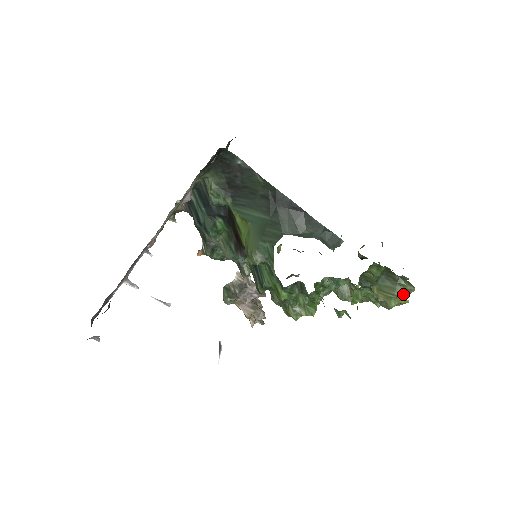
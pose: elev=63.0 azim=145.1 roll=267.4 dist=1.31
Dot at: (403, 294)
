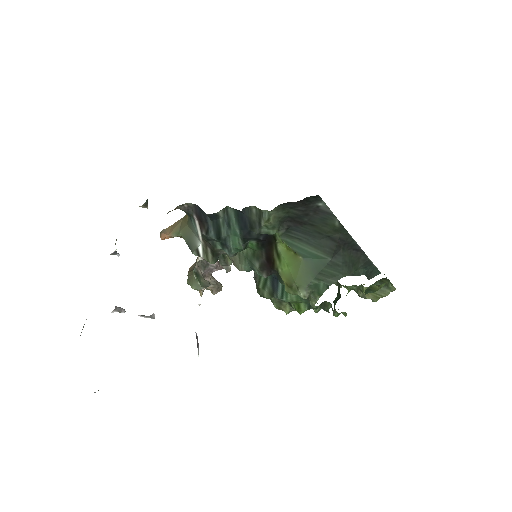
Dot at: (387, 293)
